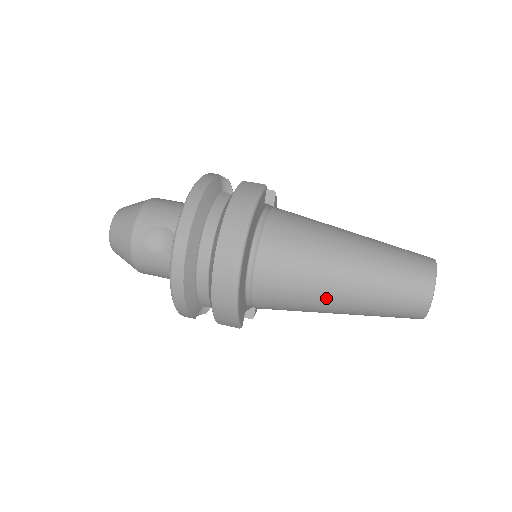
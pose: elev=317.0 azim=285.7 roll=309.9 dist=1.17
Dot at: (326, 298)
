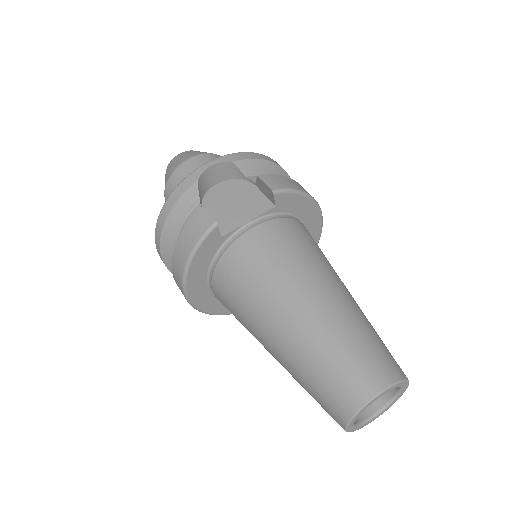
Dot at: occluded
